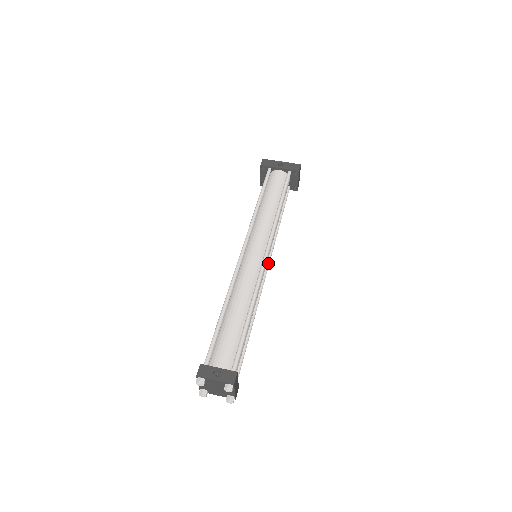
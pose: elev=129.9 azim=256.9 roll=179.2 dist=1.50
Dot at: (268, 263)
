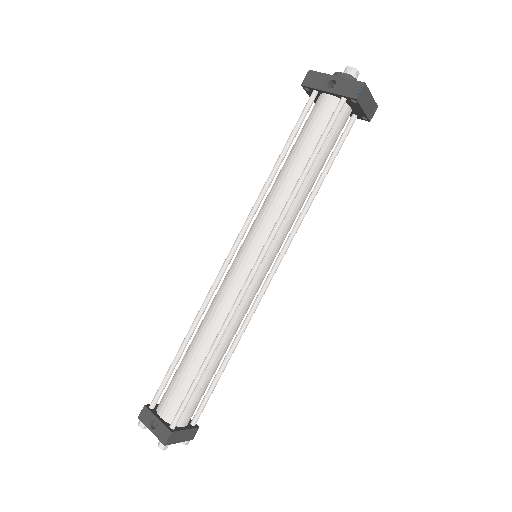
Dot at: (276, 264)
